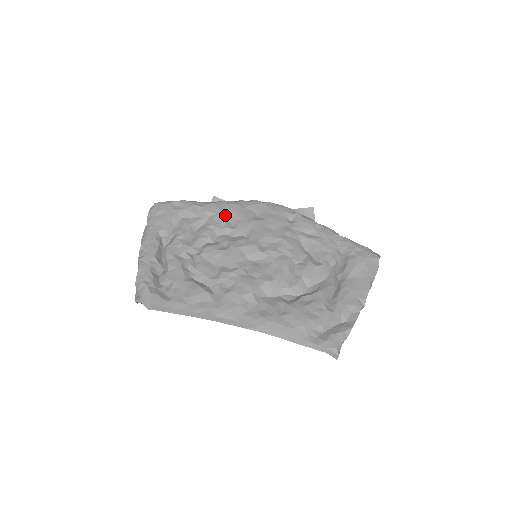
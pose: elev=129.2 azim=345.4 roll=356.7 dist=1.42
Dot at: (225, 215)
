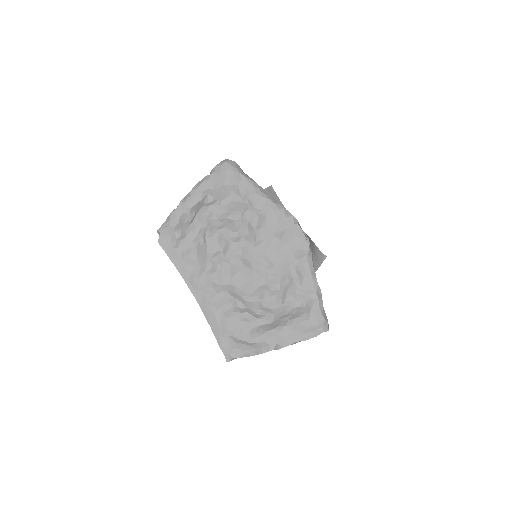
Dot at: (259, 213)
